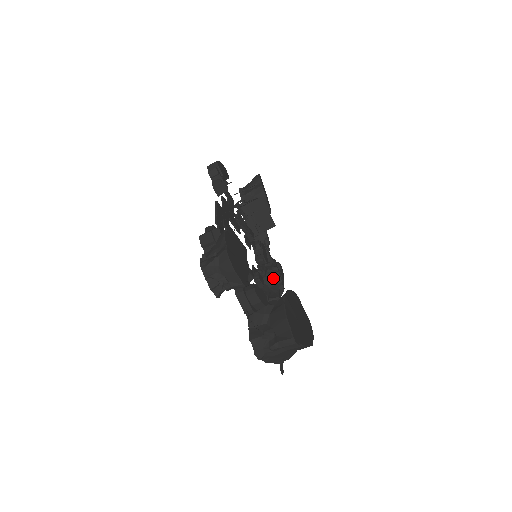
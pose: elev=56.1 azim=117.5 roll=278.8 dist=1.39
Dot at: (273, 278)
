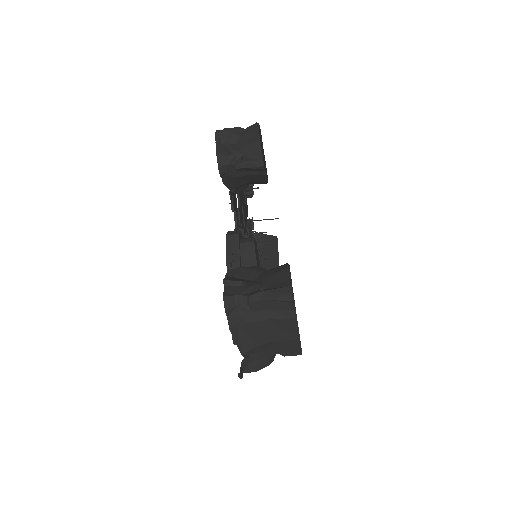
Dot at: occluded
